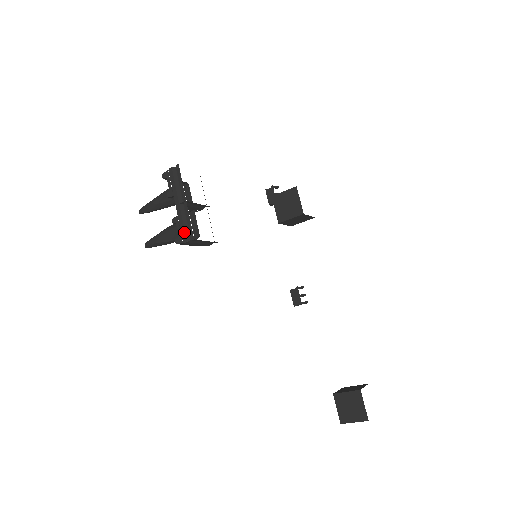
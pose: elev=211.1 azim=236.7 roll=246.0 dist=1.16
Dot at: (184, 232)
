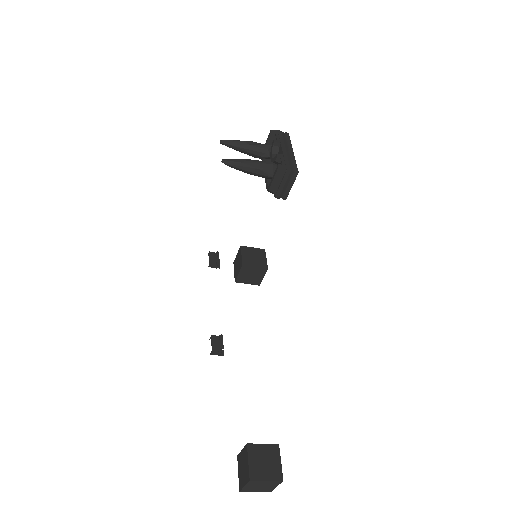
Dot at: (289, 165)
